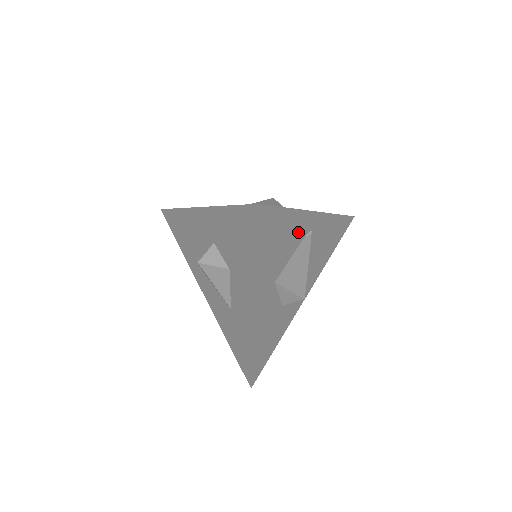
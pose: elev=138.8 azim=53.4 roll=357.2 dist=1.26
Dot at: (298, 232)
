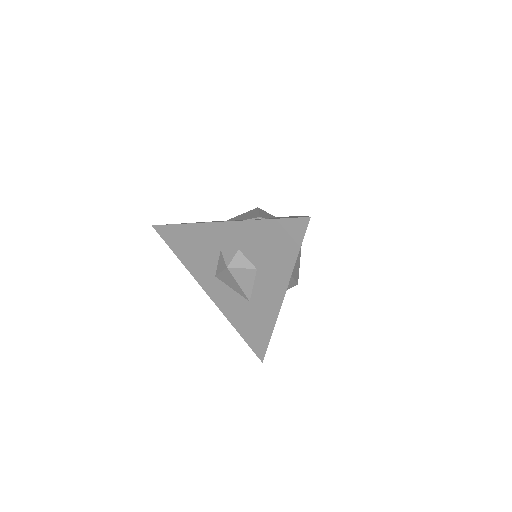
Dot at: occluded
